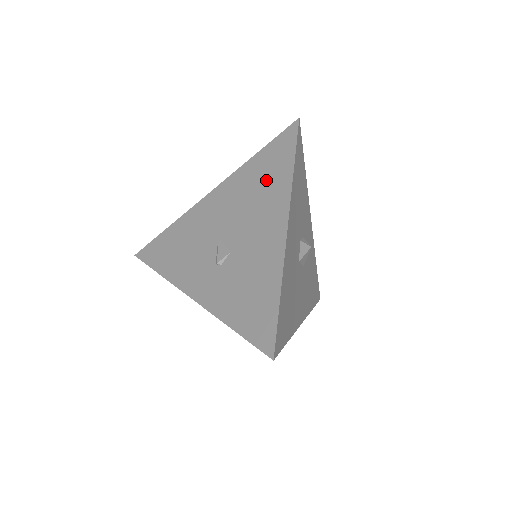
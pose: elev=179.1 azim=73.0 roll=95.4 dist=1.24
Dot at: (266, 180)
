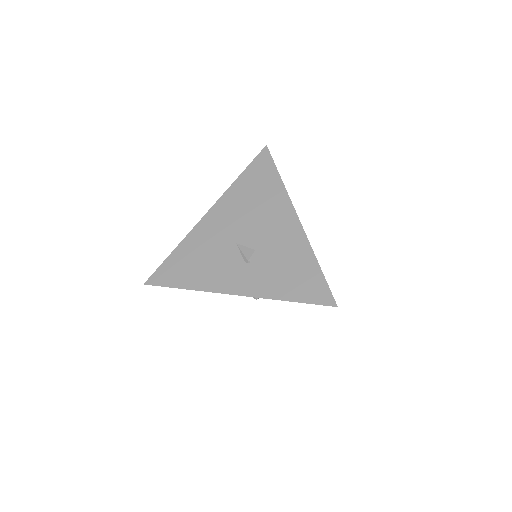
Dot at: (260, 192)
